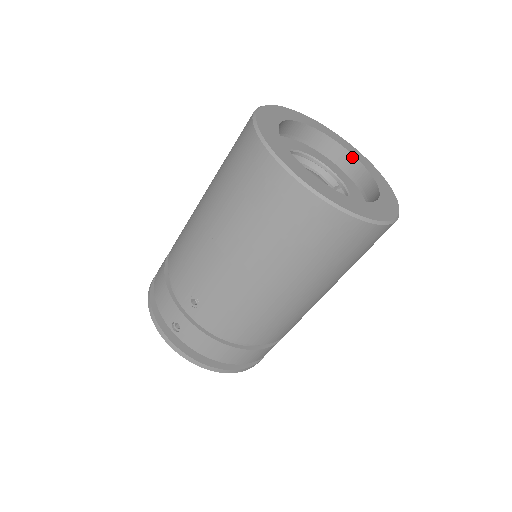
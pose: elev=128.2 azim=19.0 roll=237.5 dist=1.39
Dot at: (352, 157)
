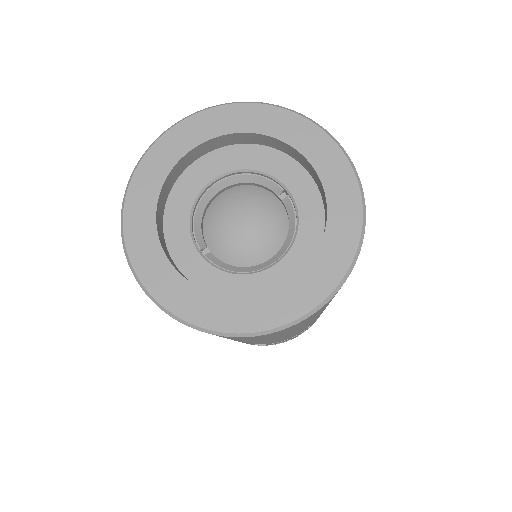
Dot at: (281, 142)
